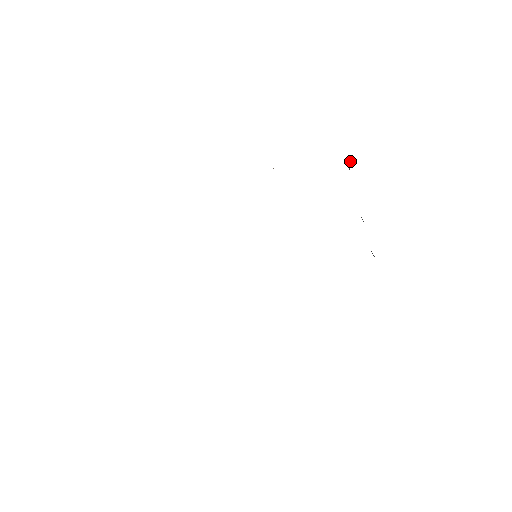
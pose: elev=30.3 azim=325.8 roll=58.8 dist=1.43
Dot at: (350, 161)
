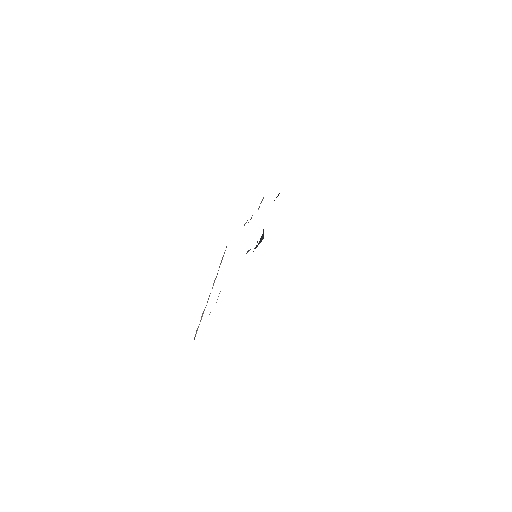
Dot at: occluded
